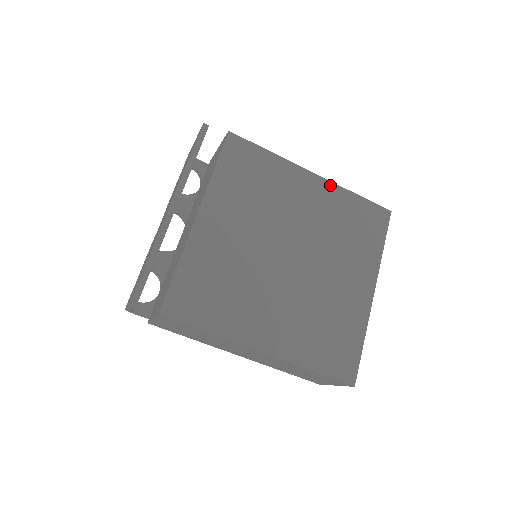
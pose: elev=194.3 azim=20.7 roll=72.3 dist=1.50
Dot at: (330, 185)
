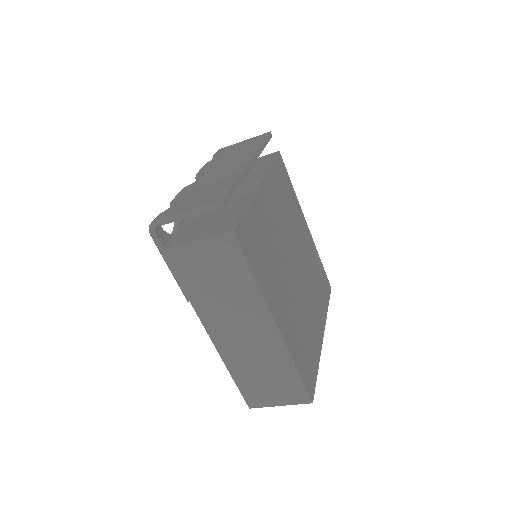
Dot at: (312, 240)
